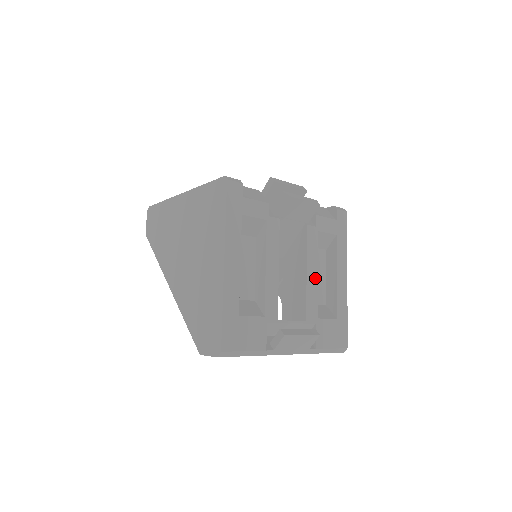
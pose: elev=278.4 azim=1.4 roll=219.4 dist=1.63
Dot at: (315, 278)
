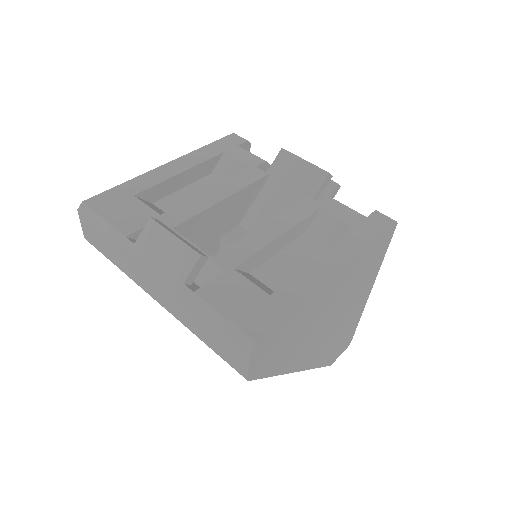
Dot at: (272, 236)
